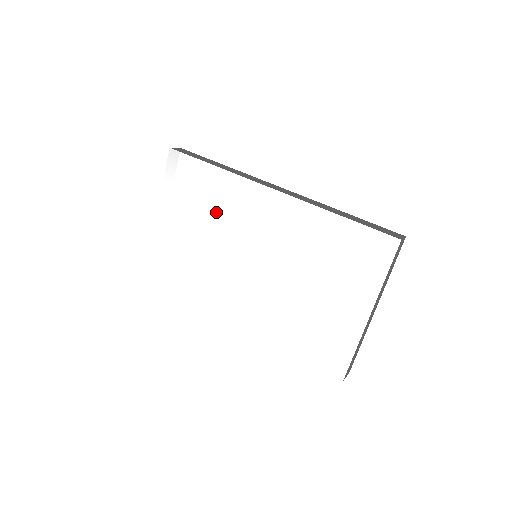
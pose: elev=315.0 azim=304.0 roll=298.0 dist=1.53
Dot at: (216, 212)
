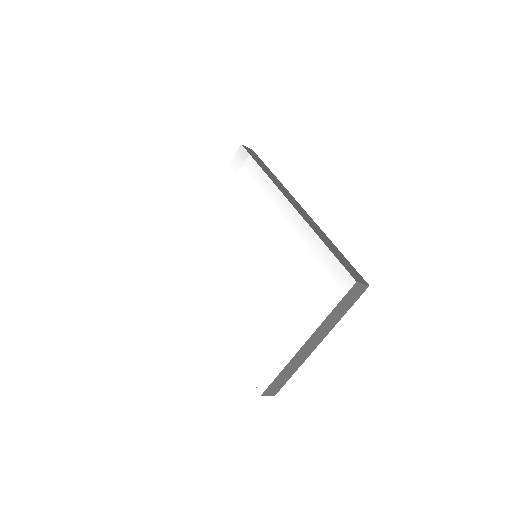
Dot at: (245, 206)
